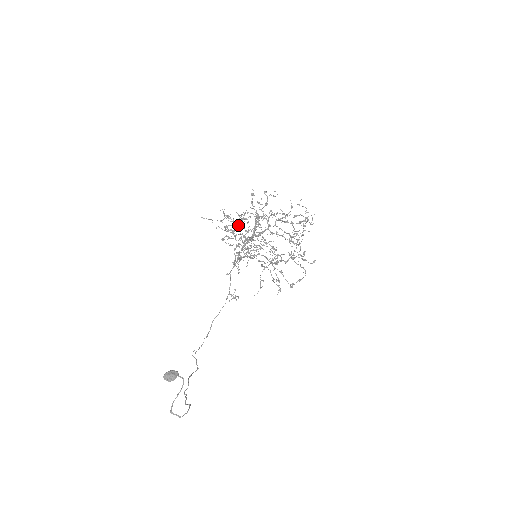
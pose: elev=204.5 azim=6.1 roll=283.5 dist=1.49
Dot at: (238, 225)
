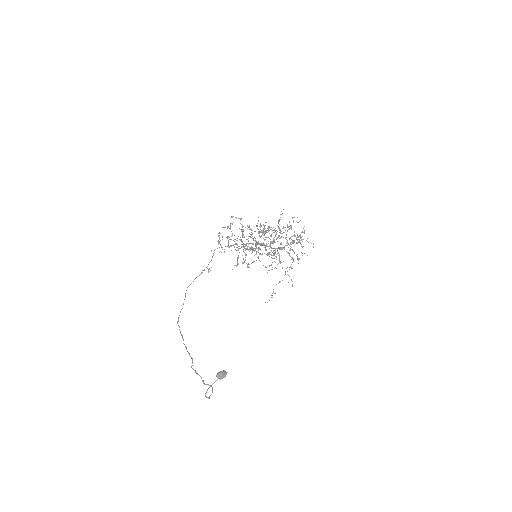
Dot at: occluded
